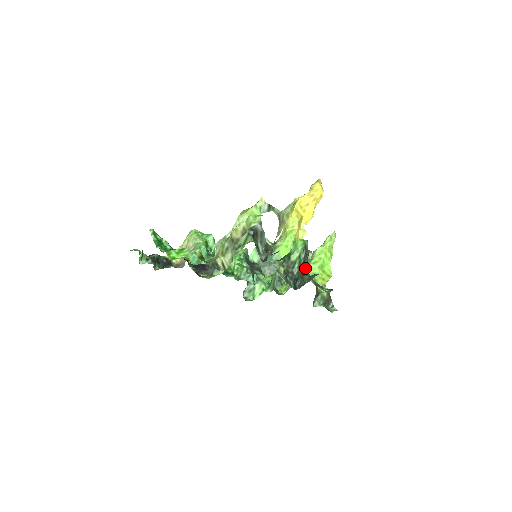
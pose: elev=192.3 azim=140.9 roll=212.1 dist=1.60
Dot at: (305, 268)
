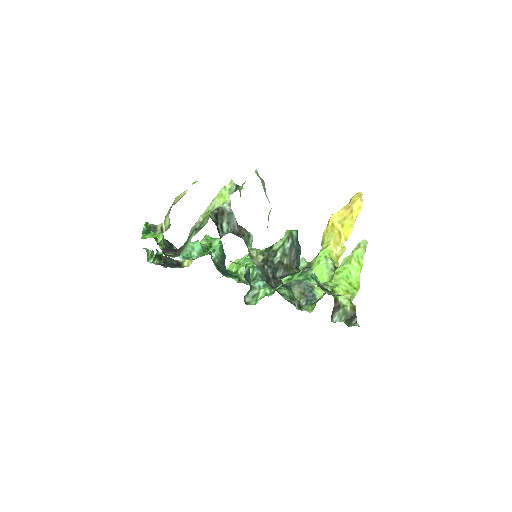
Dot at: (294, 260)
